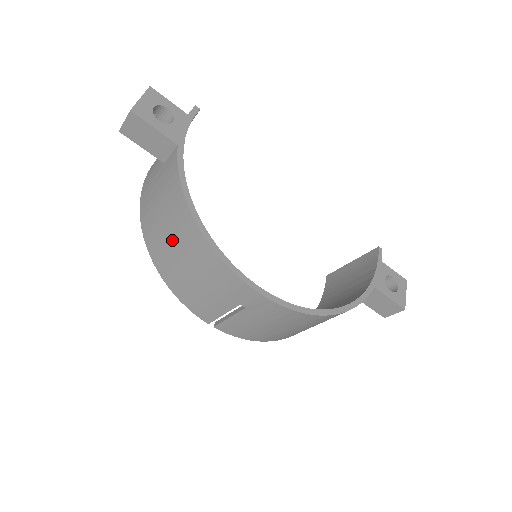
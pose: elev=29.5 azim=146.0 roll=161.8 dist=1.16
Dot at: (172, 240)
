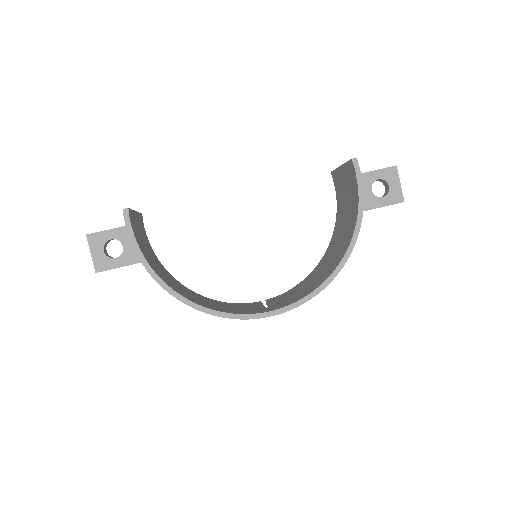
Dot at: occluded
